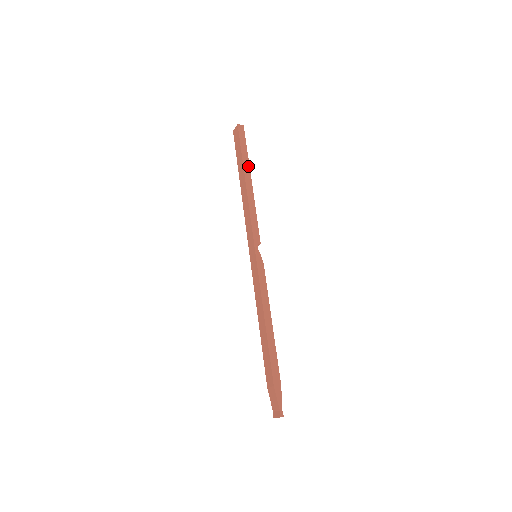
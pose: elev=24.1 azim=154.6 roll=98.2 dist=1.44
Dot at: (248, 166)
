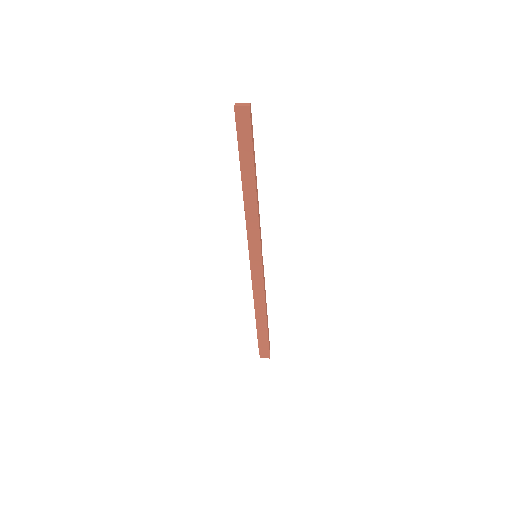
Dot at: (255, 163)
